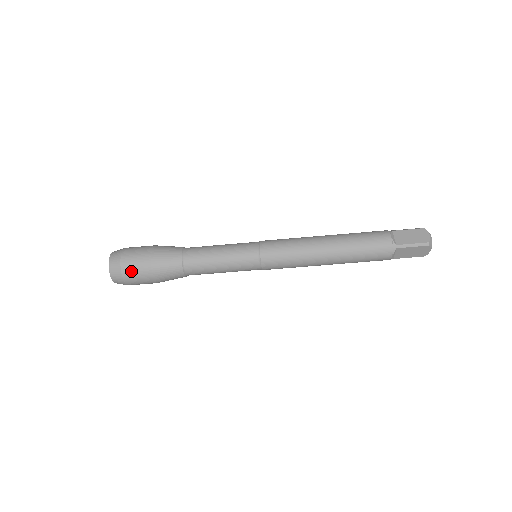
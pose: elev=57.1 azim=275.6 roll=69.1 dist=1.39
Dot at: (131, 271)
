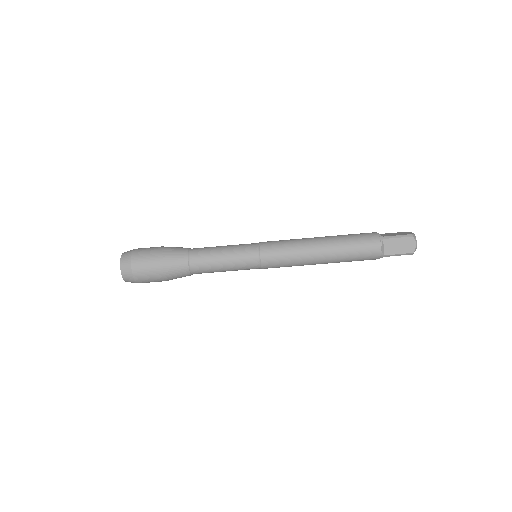
Dot at: (140, 257)
